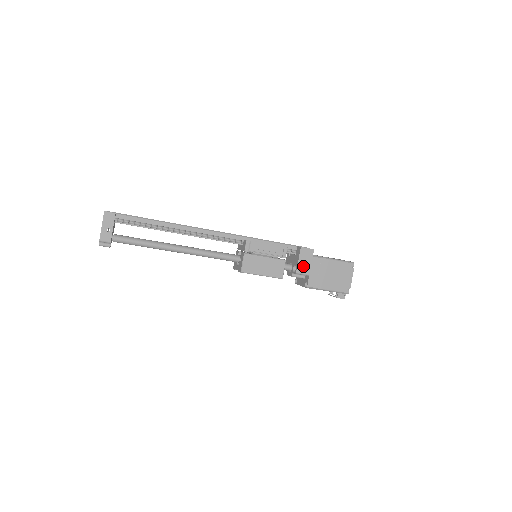
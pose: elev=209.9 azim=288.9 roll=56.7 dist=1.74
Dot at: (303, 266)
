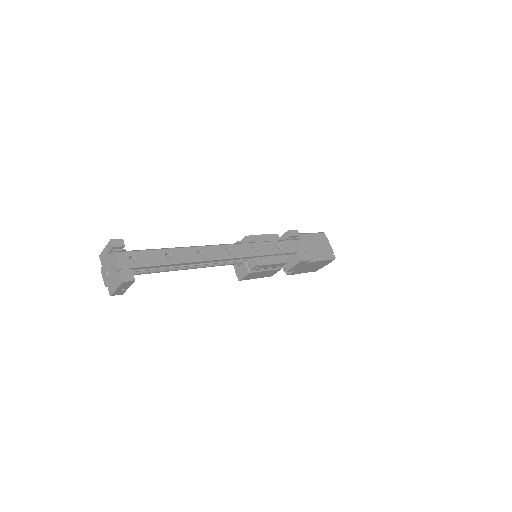
Dot at: (294, 269)
